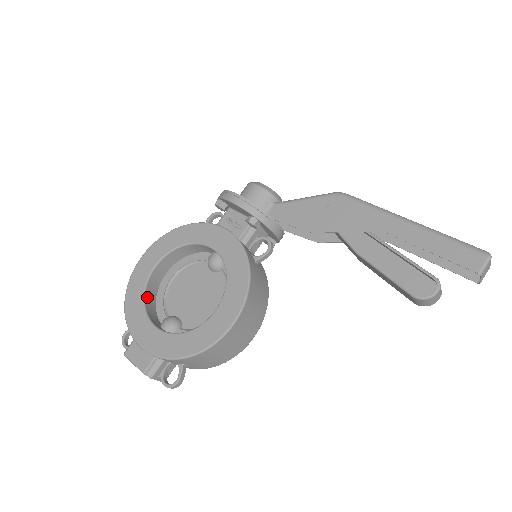
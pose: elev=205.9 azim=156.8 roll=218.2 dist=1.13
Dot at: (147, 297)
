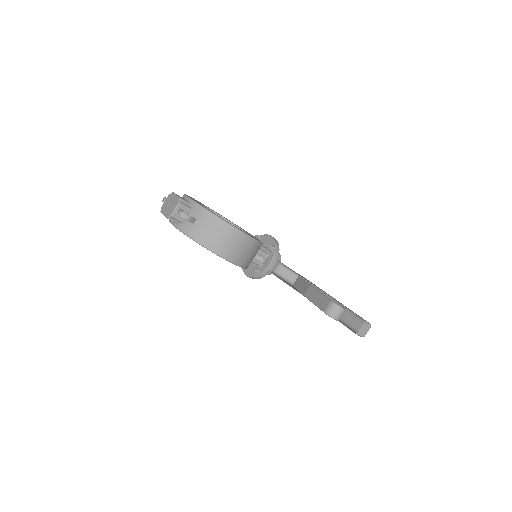
Dot at: occluded
